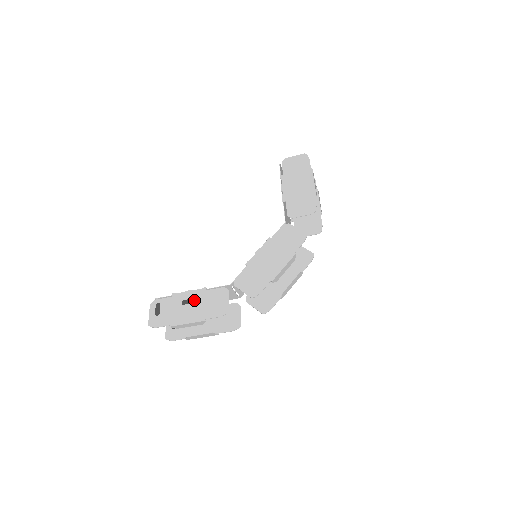
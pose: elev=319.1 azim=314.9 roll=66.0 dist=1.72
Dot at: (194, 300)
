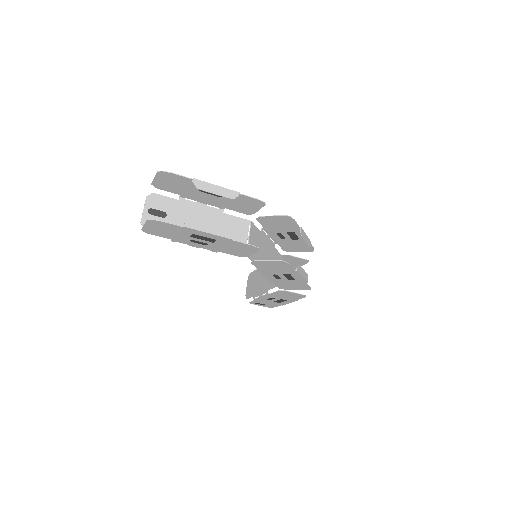
Dot at: (214, 199)
